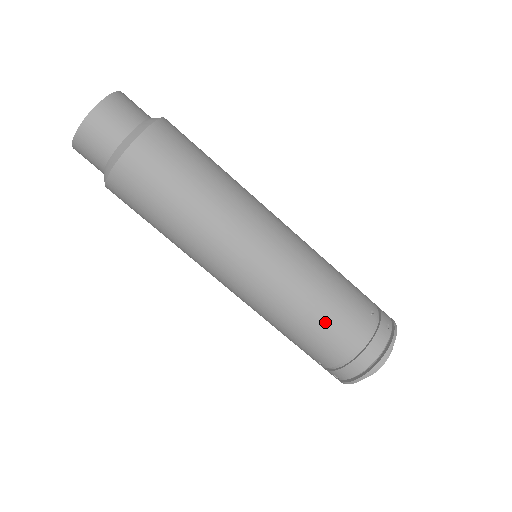
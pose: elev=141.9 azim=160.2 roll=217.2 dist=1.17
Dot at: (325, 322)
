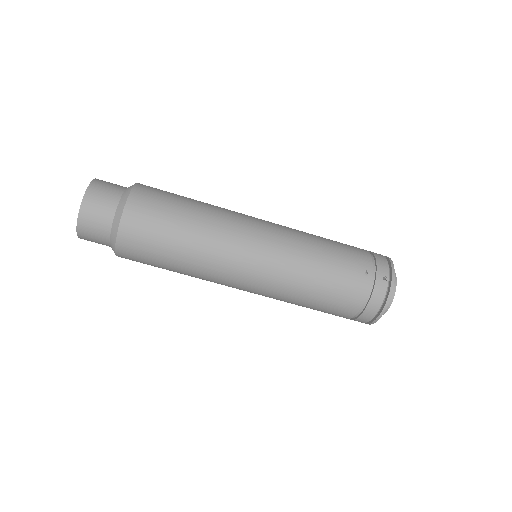
Dot at: (325, 298)
